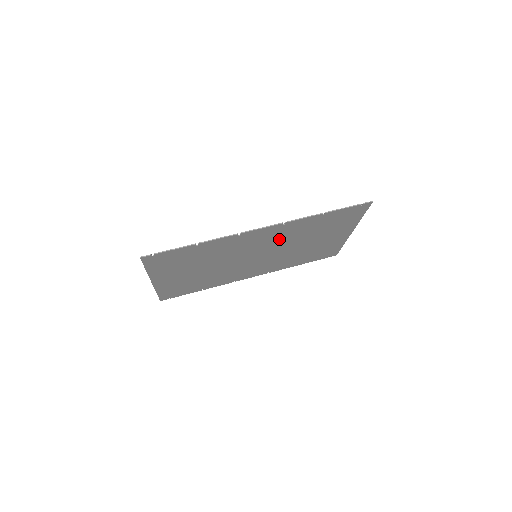
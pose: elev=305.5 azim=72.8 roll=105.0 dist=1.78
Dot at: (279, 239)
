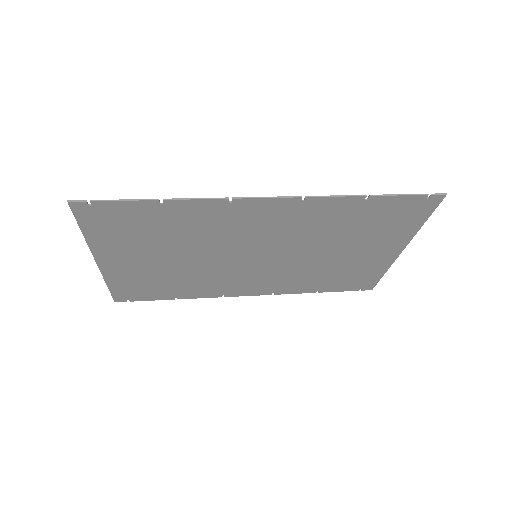
Dot at: (293, 231)
